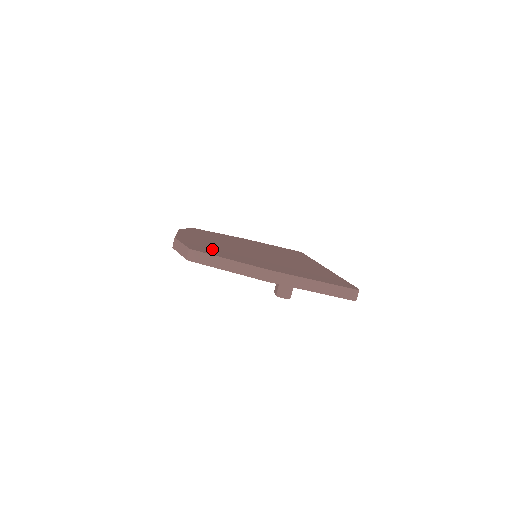
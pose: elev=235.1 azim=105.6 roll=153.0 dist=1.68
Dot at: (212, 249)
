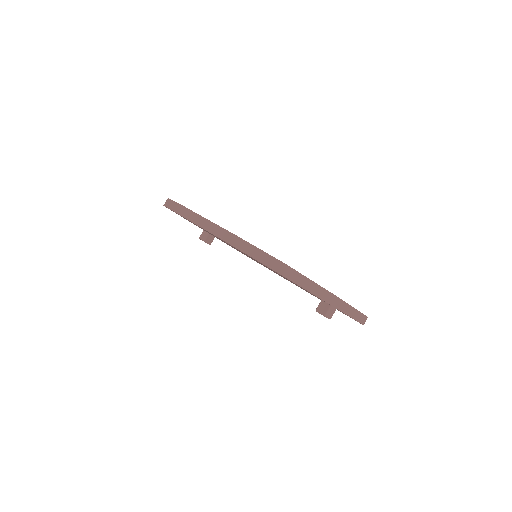
Dot at: occluded
